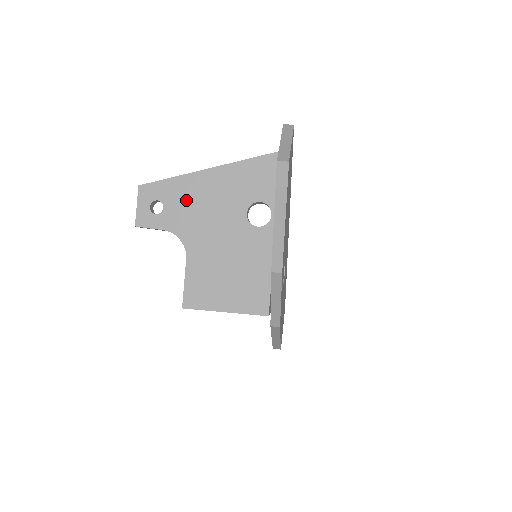
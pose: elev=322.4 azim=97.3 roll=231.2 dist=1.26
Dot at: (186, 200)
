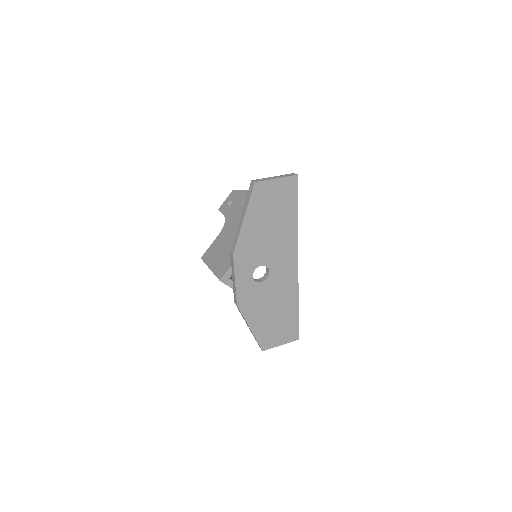
Dot at: (240, 203)
